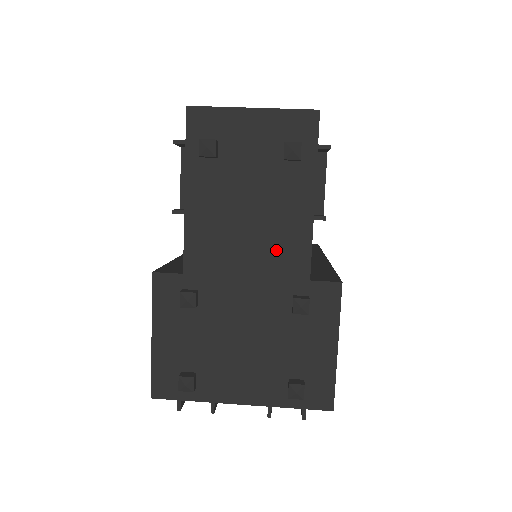
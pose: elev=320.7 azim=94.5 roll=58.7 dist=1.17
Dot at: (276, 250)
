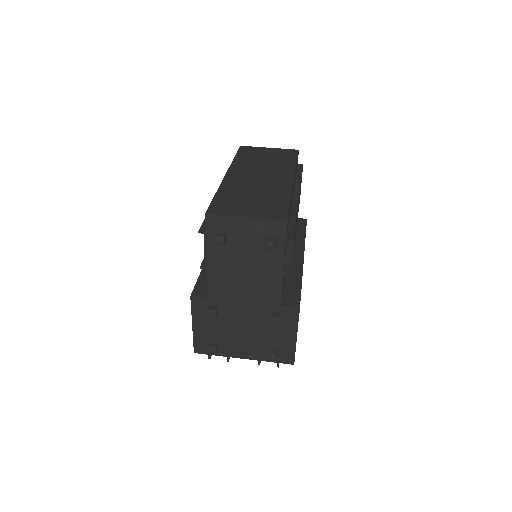
Dot at: (261, 290)
